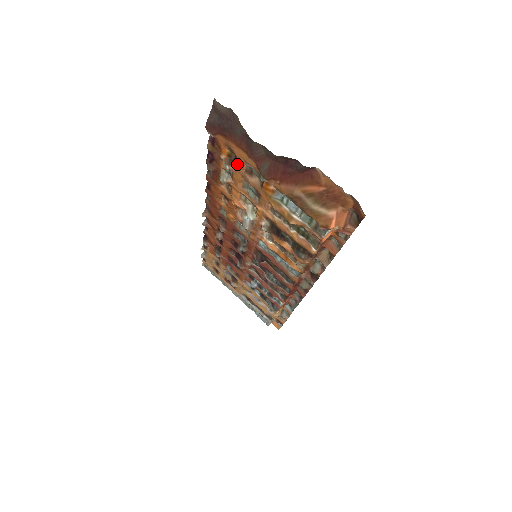
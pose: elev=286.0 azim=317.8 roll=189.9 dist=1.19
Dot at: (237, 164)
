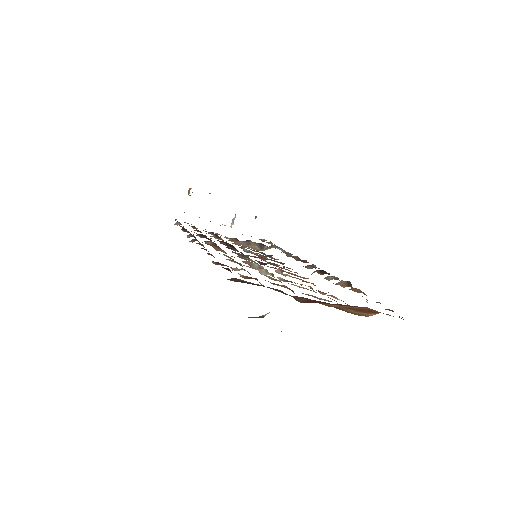
Dot at: occluded
